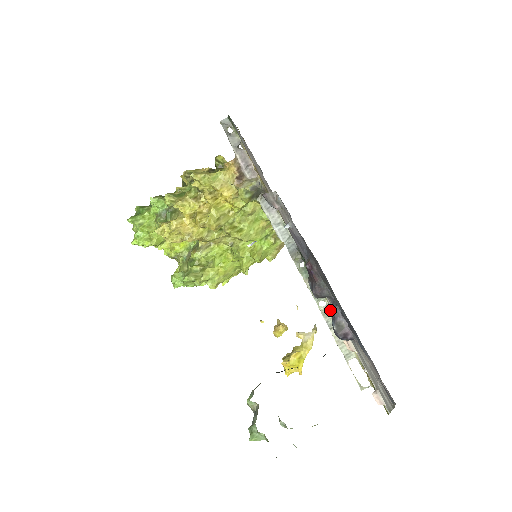
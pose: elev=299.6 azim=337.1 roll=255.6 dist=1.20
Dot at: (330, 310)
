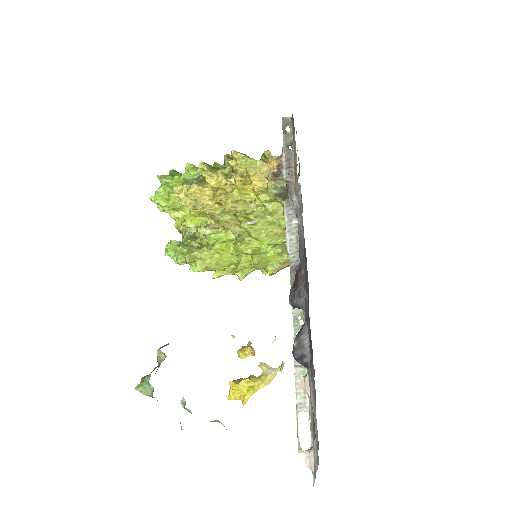
Dot at: occluded
